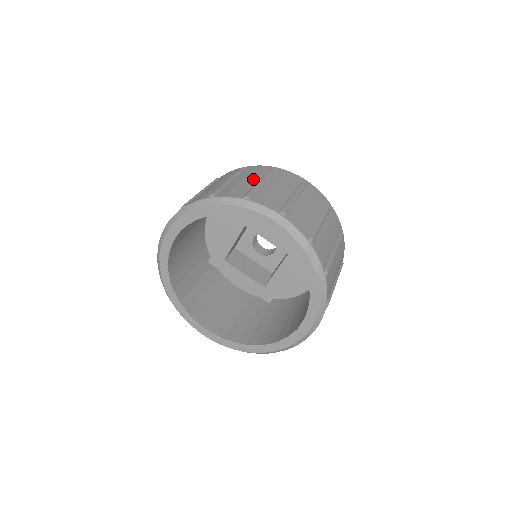
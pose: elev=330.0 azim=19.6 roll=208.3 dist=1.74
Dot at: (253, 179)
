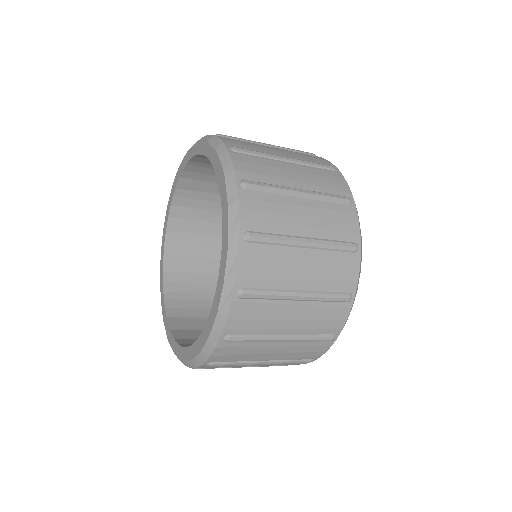
Dot at: occluded
